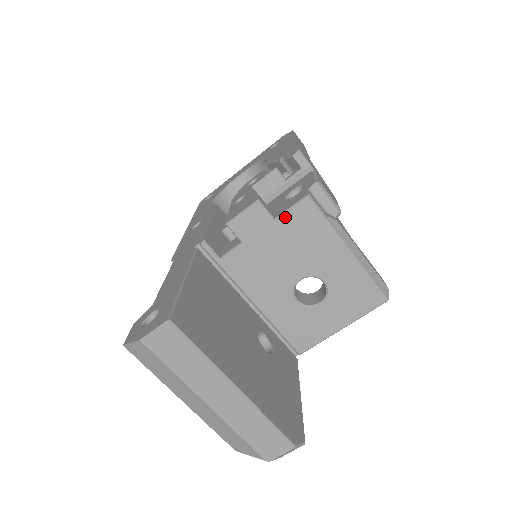
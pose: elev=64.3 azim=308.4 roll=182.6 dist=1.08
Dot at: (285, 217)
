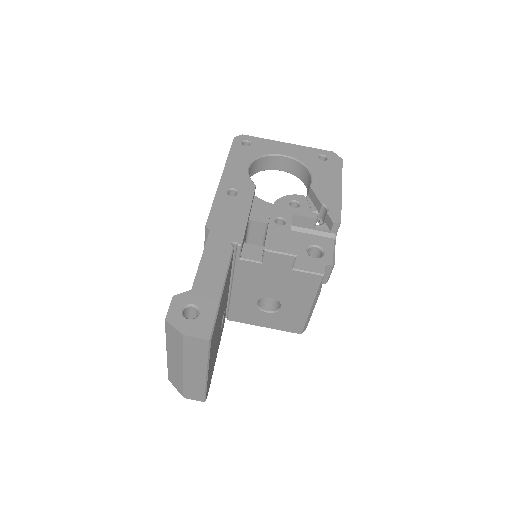
Dot at: (300, 273)
